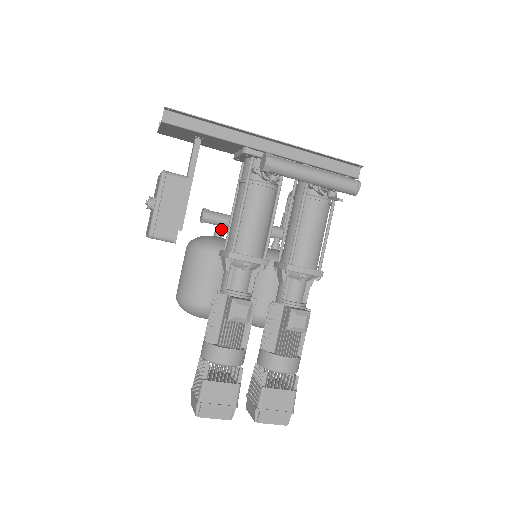
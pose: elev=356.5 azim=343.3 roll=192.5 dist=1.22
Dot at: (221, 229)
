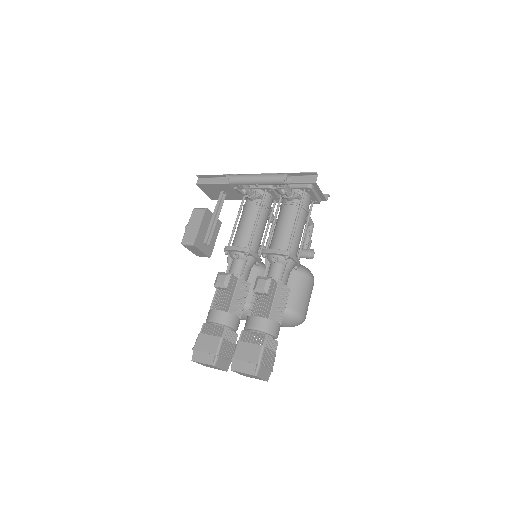
Dot at: occluded
